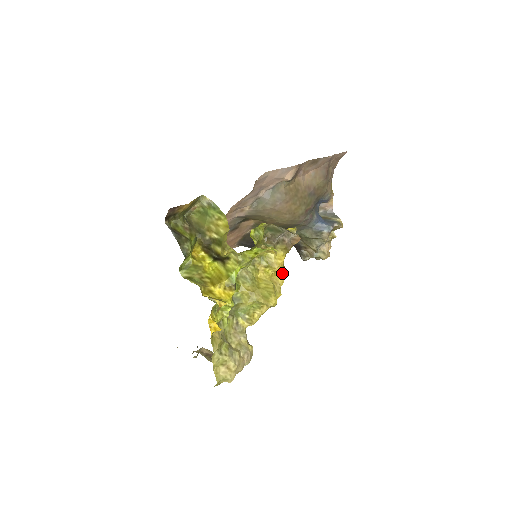
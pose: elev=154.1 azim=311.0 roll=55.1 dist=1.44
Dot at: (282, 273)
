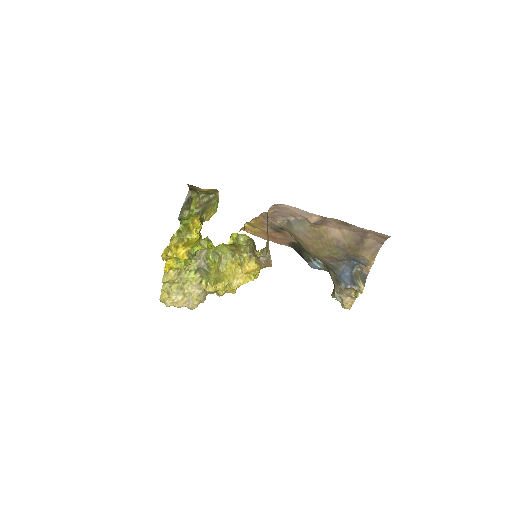
Dot at: (249, 277)
